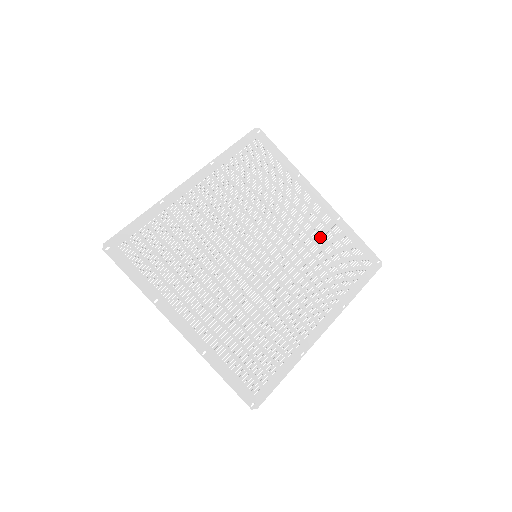
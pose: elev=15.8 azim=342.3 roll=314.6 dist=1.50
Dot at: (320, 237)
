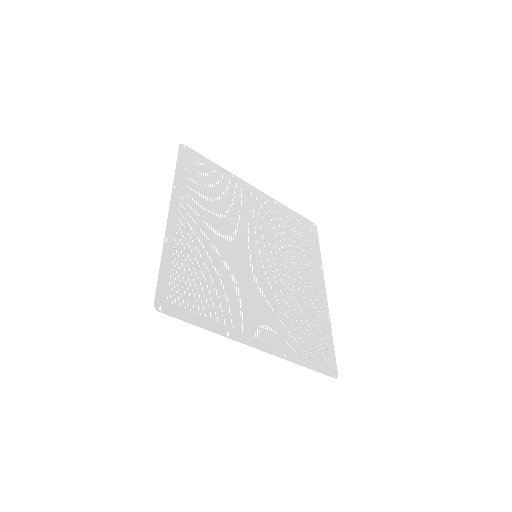
Dot at: (276, 221)
